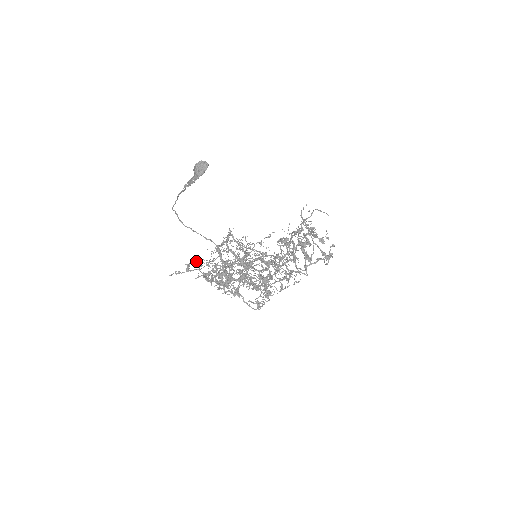
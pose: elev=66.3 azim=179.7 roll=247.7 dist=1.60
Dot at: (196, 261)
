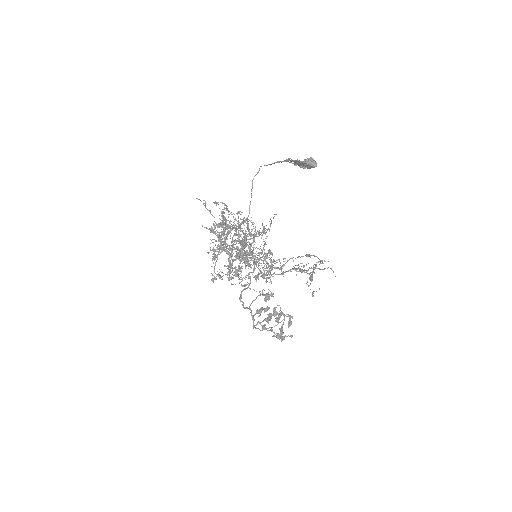
Dot at: occluded
